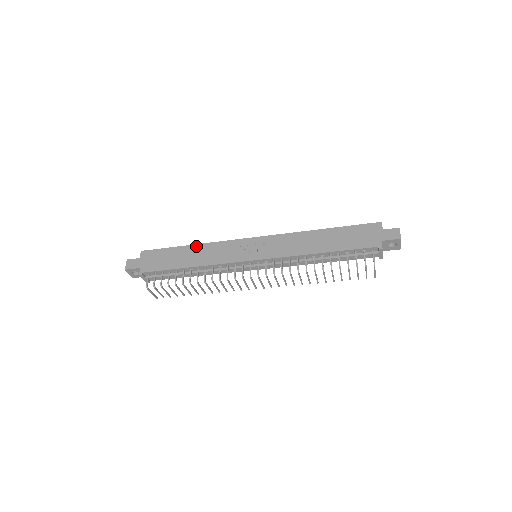
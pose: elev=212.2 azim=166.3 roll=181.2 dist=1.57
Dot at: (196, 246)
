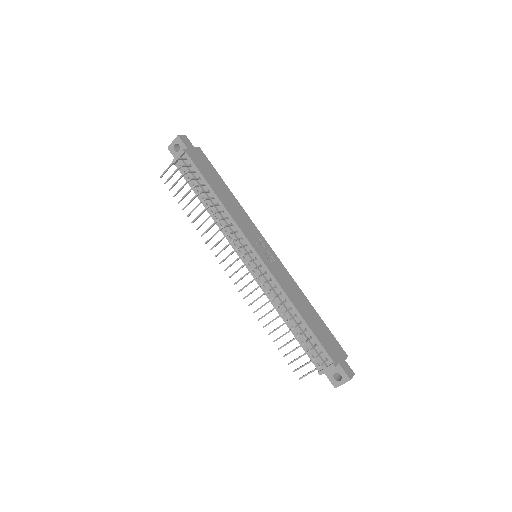
Dot at: (234, 197)
